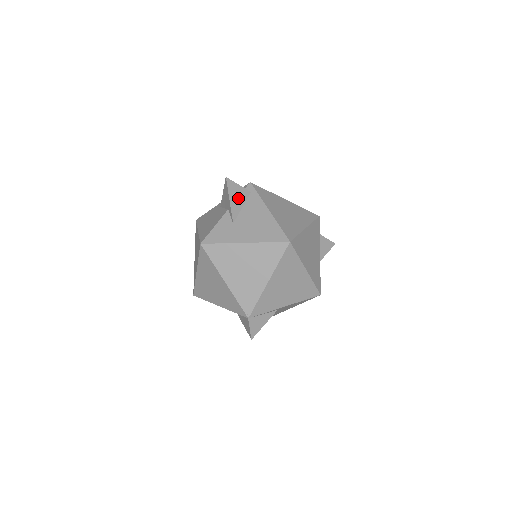
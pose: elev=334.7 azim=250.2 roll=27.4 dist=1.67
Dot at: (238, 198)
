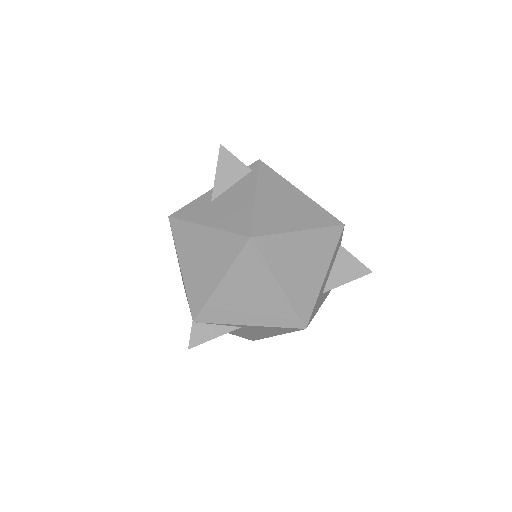
Dot at: (230, 173)
